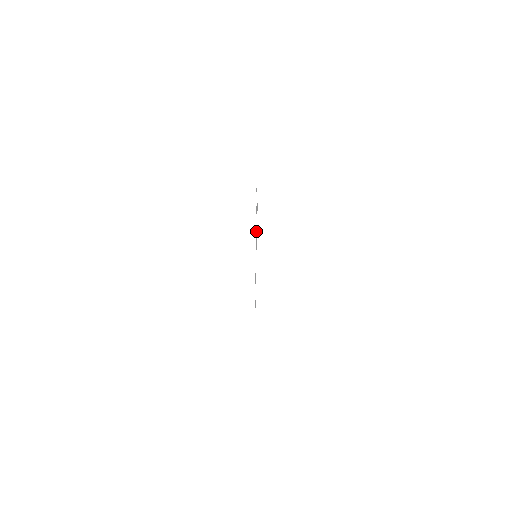
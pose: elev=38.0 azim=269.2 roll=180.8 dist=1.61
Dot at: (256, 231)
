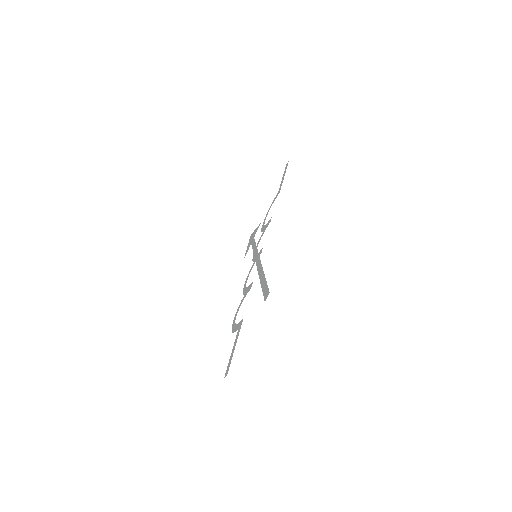
Dot at: (263, 230)
